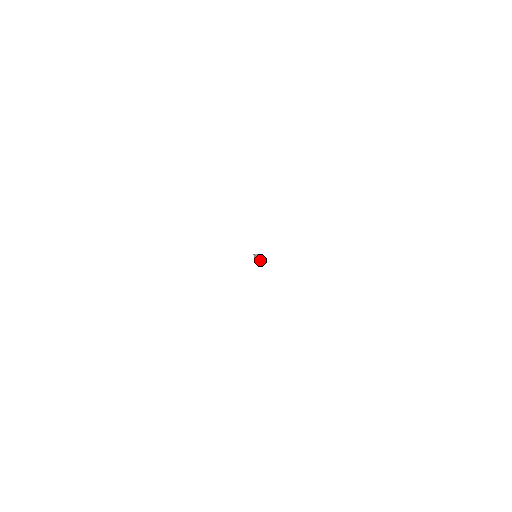
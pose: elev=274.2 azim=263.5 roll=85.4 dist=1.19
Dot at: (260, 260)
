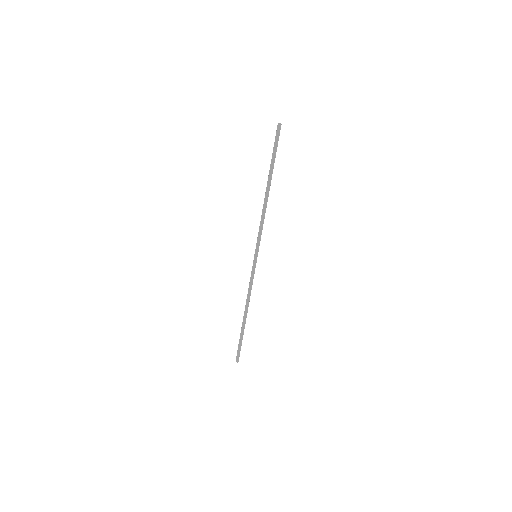
Dot at: (280, 123)
